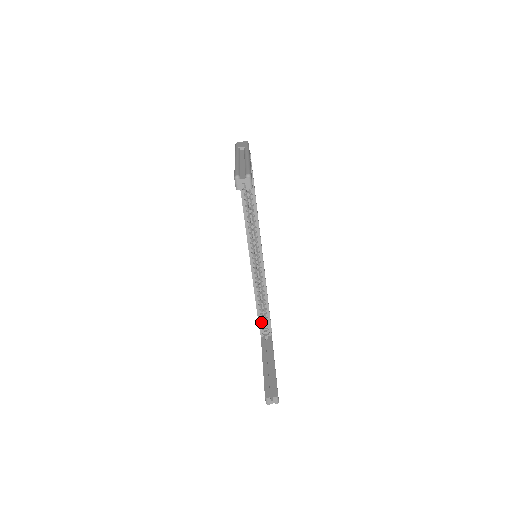
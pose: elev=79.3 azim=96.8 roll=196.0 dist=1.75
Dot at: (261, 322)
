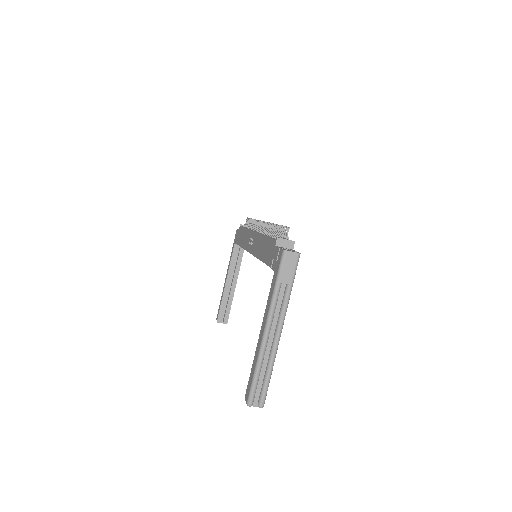
Dot at: occluded
